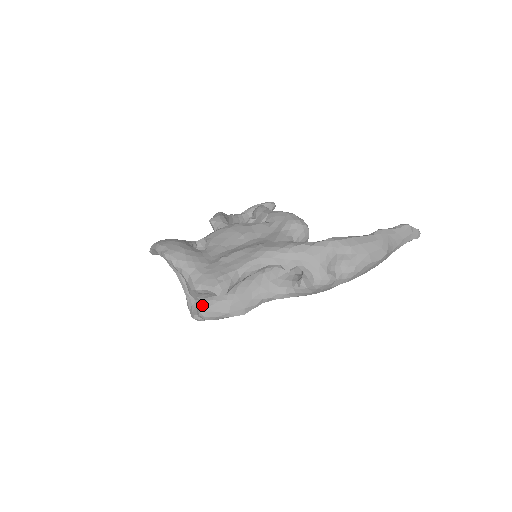
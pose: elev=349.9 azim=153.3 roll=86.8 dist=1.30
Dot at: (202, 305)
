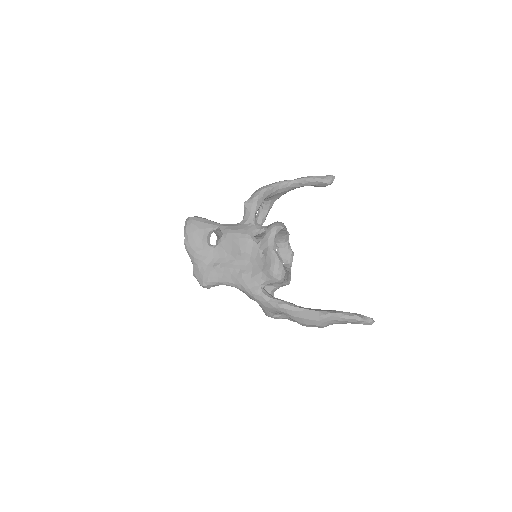
Dot at: occluded
